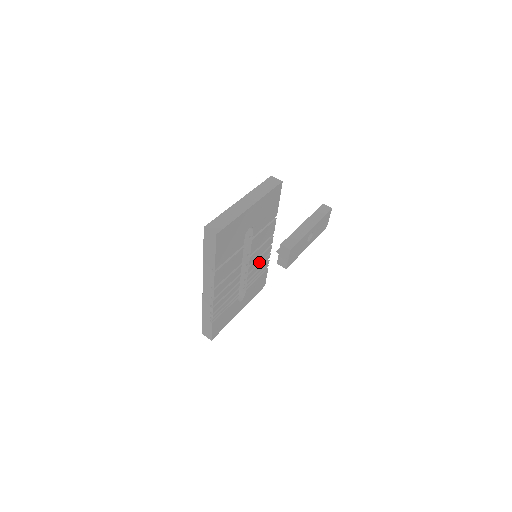
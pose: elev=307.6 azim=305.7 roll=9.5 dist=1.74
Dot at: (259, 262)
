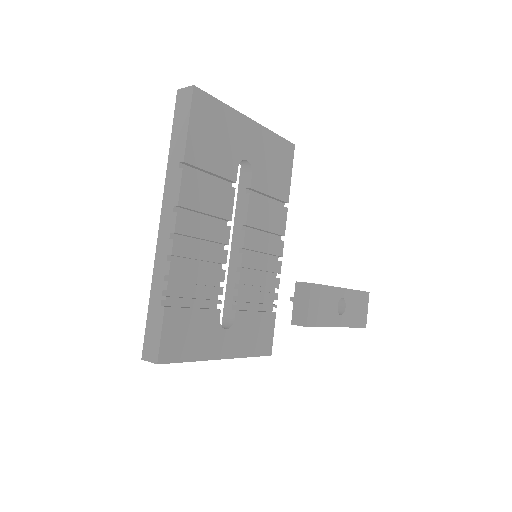
Dot at: (261, 275)
